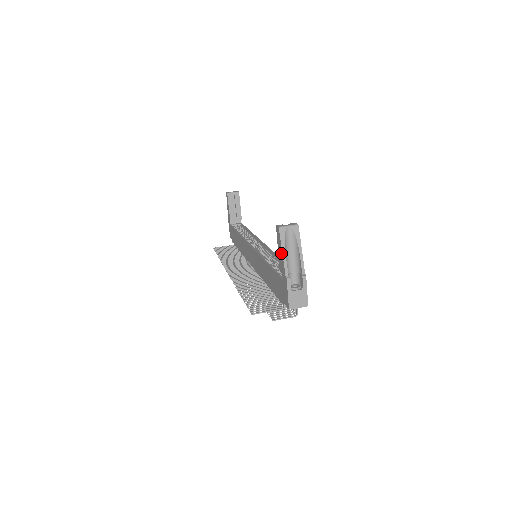
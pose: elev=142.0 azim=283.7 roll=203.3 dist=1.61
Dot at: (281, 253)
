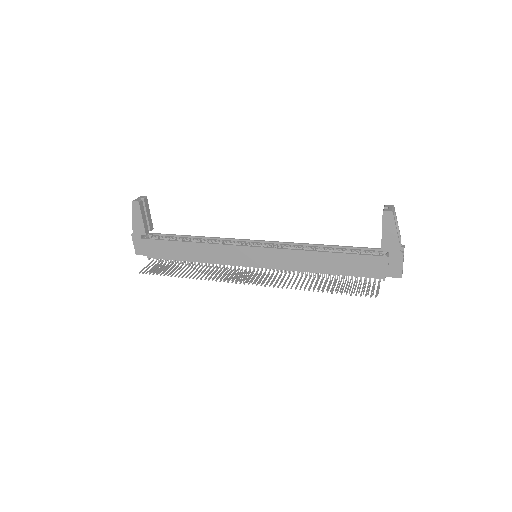
Dot at: (394, 234)
